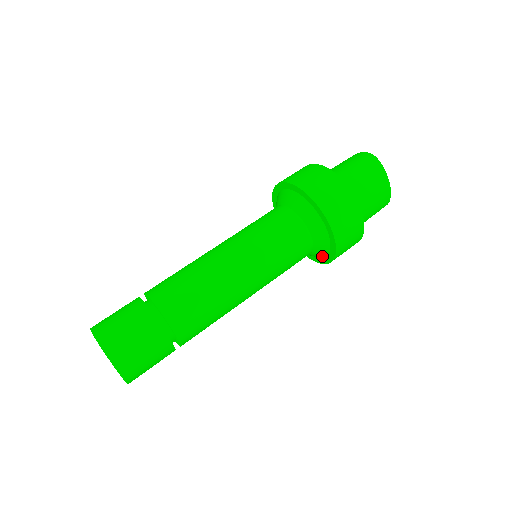
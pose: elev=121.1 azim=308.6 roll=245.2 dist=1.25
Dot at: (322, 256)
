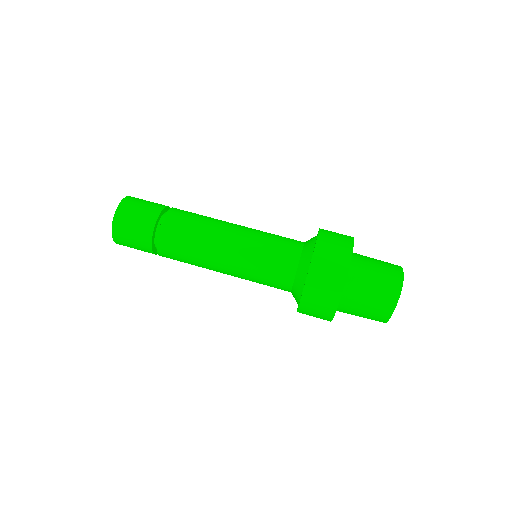
Dot at: occluded
